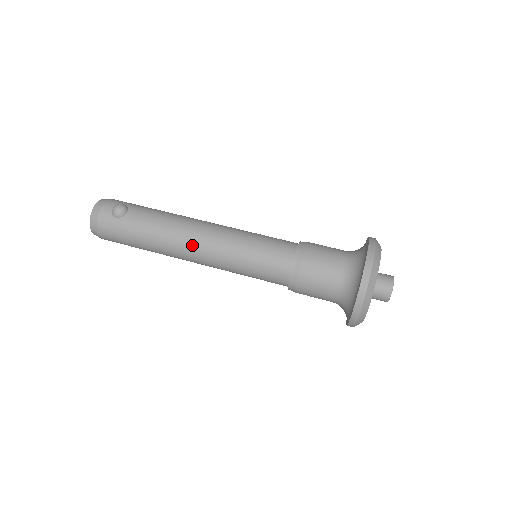
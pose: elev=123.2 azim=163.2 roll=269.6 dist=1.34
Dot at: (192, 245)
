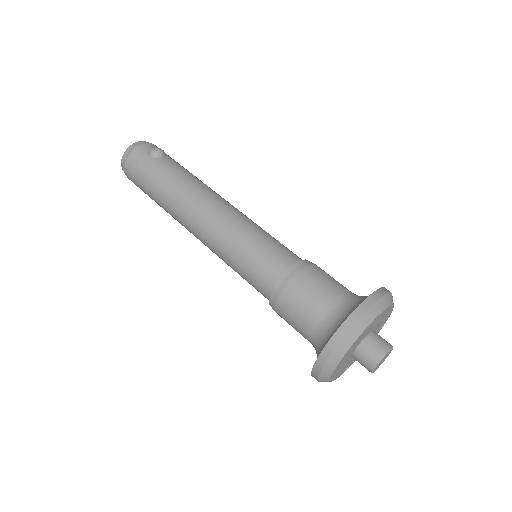
Dot at: (200, 209)
